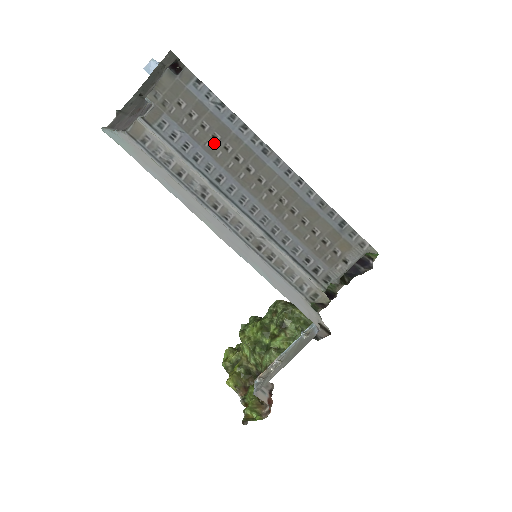
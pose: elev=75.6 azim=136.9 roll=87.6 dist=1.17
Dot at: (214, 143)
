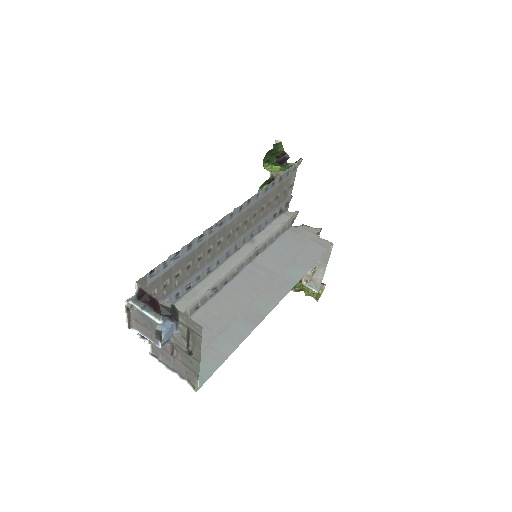
Dot at: (190, 268)
